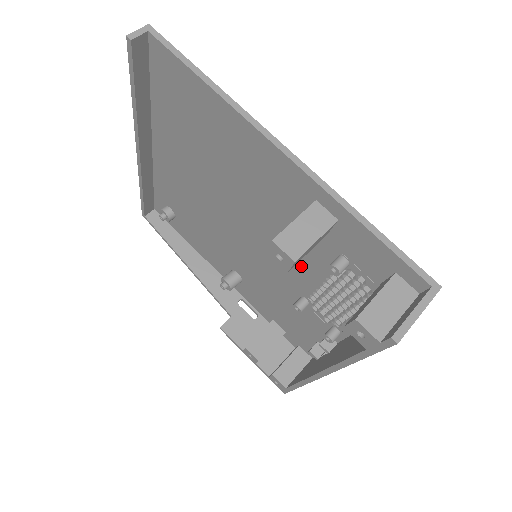
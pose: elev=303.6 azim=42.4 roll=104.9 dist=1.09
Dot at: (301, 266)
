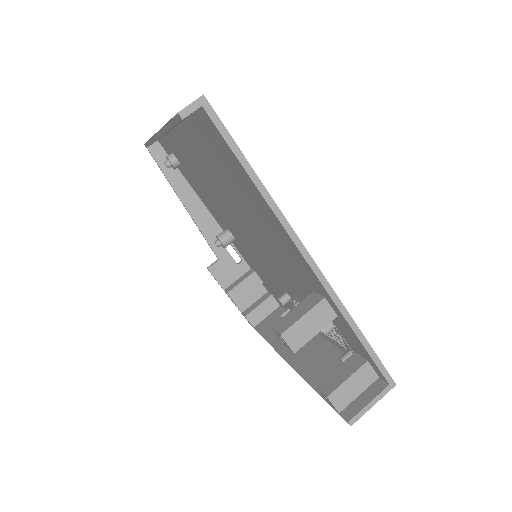
Dot at: (294, 290)
